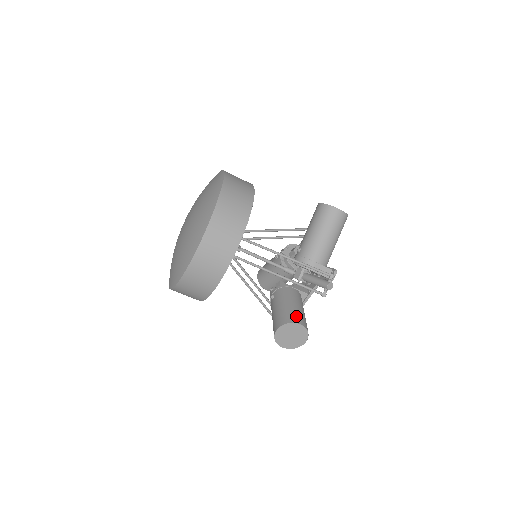
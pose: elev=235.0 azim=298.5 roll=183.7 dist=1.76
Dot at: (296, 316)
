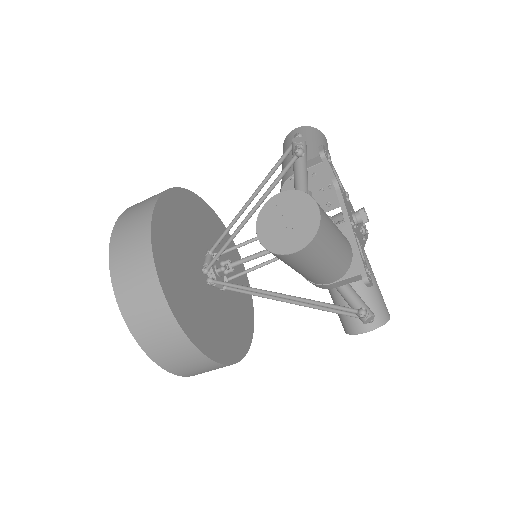
Dot at: (355, 320)
